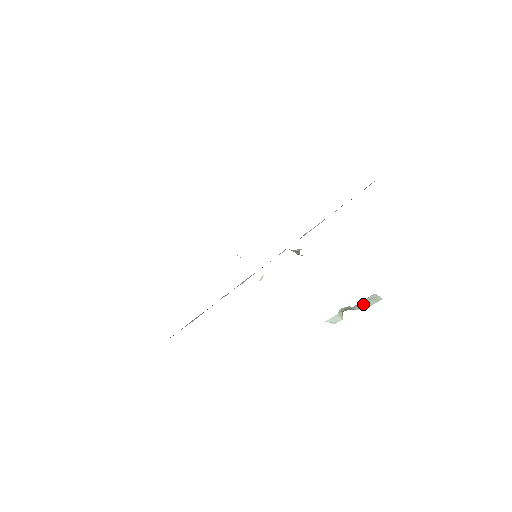
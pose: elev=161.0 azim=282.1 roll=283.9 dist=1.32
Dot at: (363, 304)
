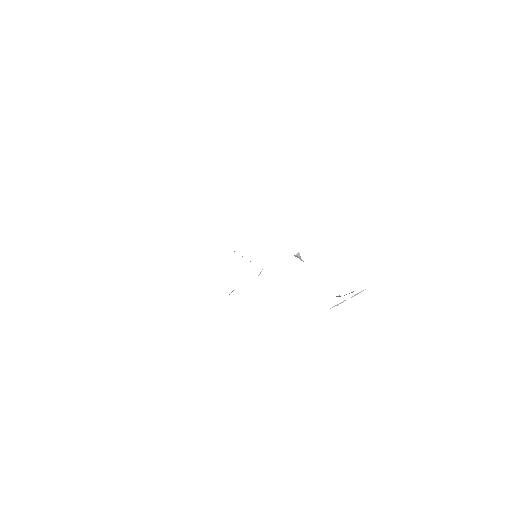
Dot at: (351, 292)
